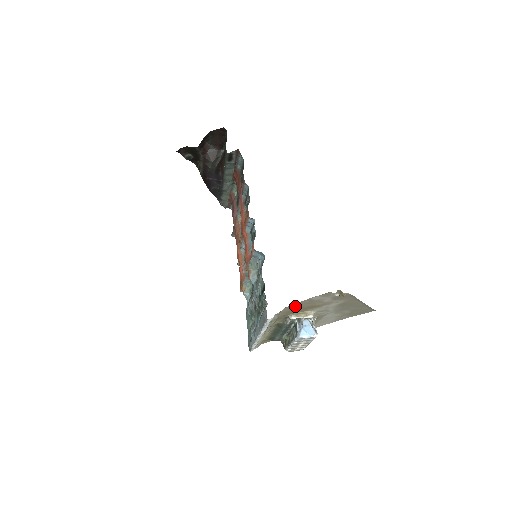
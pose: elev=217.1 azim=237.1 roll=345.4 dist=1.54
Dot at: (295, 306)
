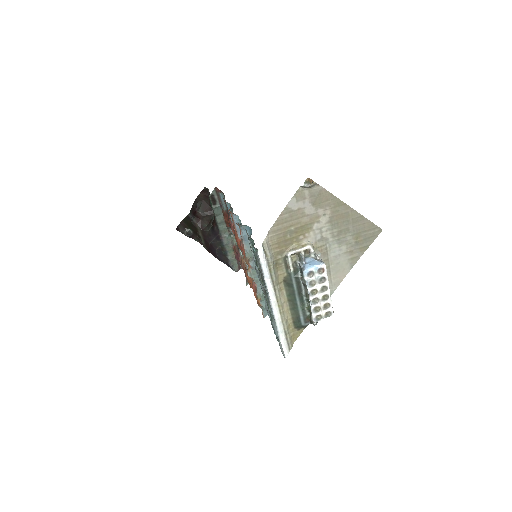
Dot at: (279, 228)
